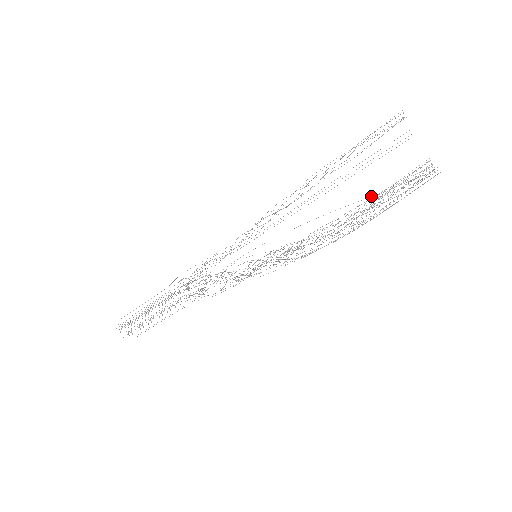
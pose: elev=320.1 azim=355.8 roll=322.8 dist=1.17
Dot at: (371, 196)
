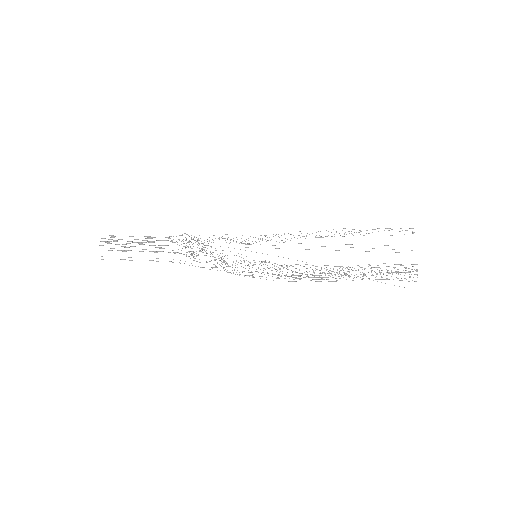
Dot at: occluded
